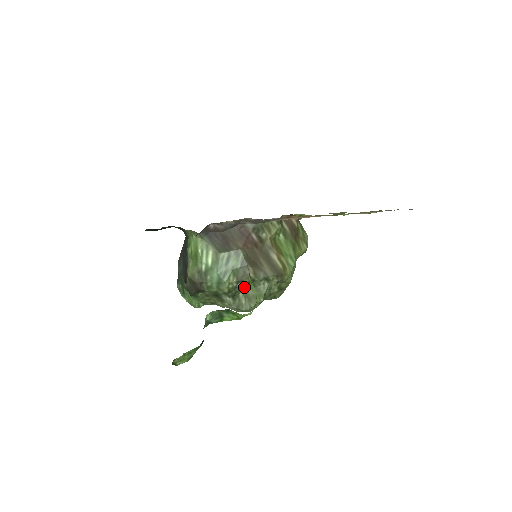
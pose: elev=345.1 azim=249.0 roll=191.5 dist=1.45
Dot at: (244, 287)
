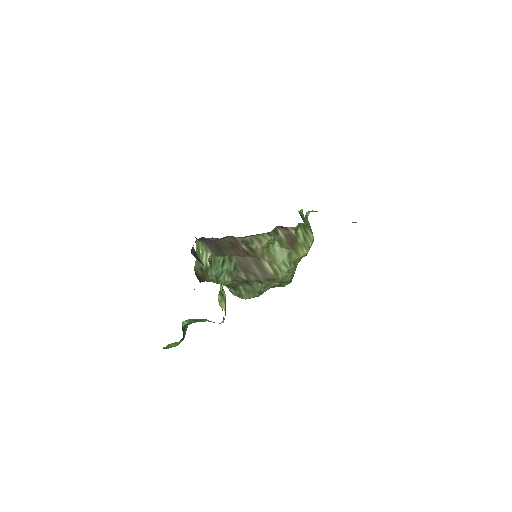
Dot at: (241, 283)
